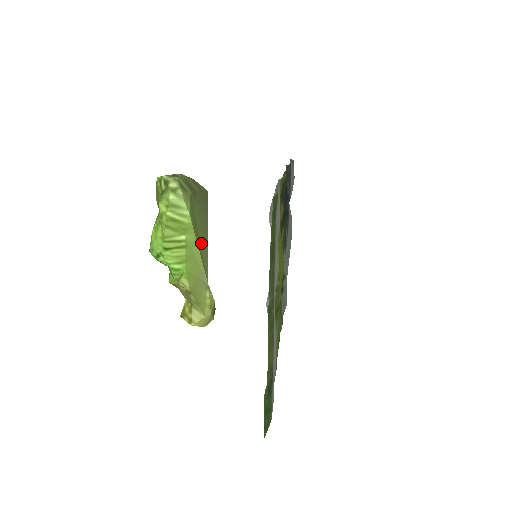
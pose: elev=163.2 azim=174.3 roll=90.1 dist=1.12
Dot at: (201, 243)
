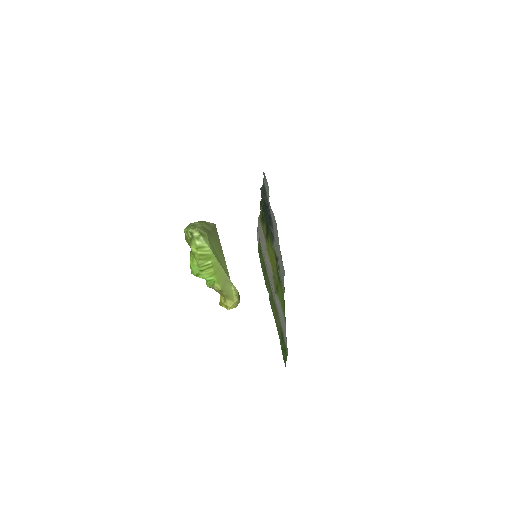
Dot at: (221, 260)
